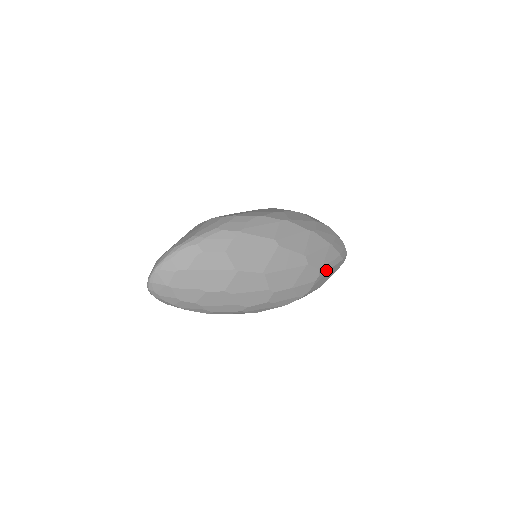
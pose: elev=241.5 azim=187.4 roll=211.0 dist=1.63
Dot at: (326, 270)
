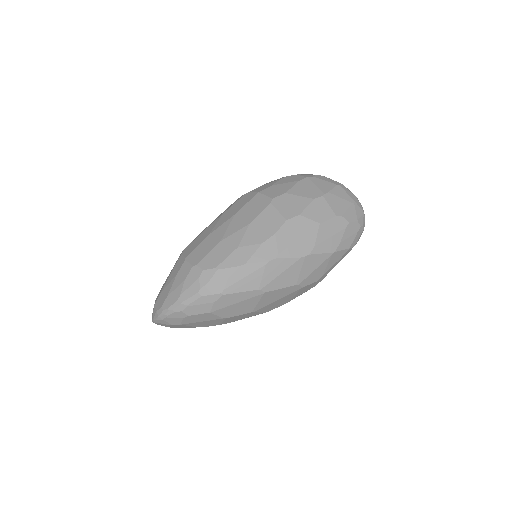
Dot at: occluded
